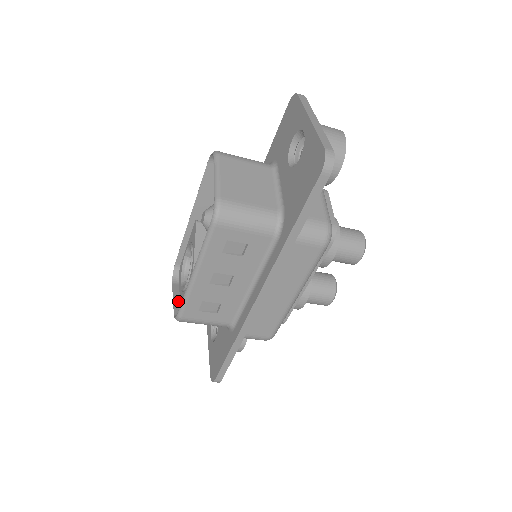
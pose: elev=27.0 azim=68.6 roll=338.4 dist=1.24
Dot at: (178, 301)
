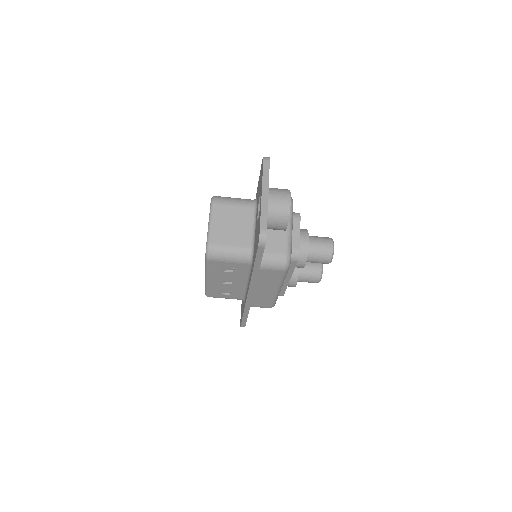
Dot at: occluded
